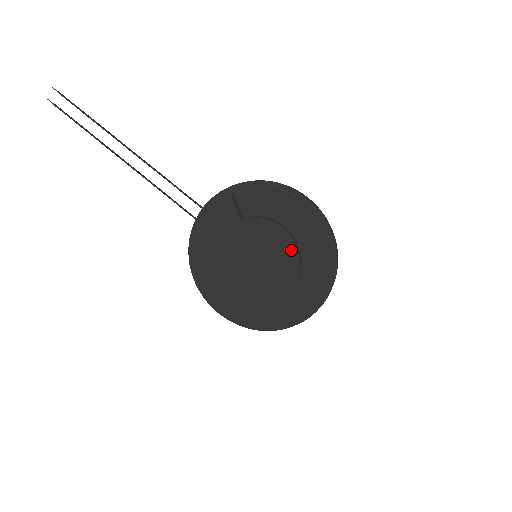
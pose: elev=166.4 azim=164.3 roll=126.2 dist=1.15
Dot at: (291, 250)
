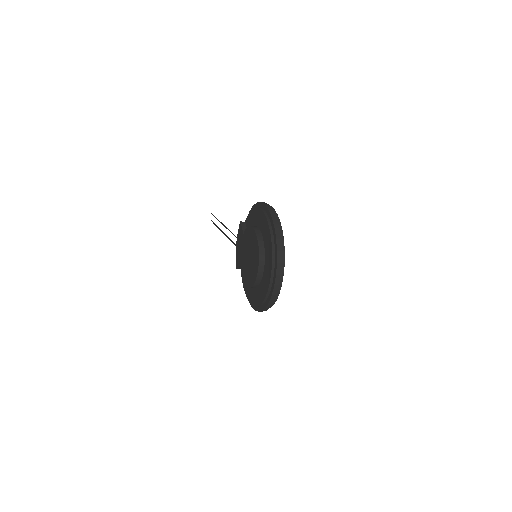
Dot at: (255, 239)
